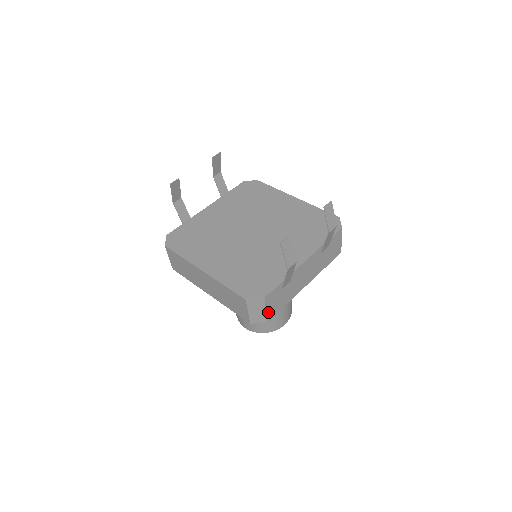
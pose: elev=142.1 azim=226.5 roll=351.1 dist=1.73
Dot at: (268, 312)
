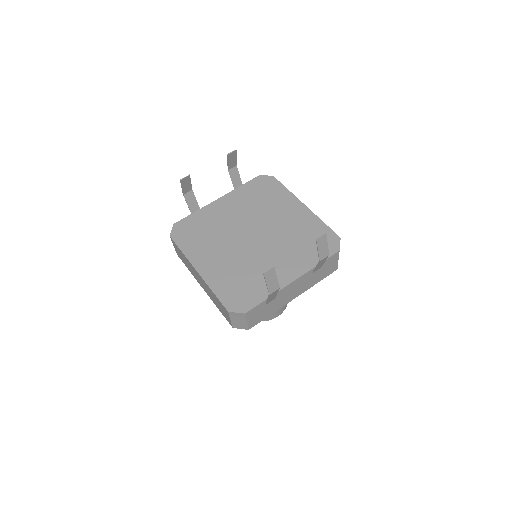
Dot at: (249, 323)
